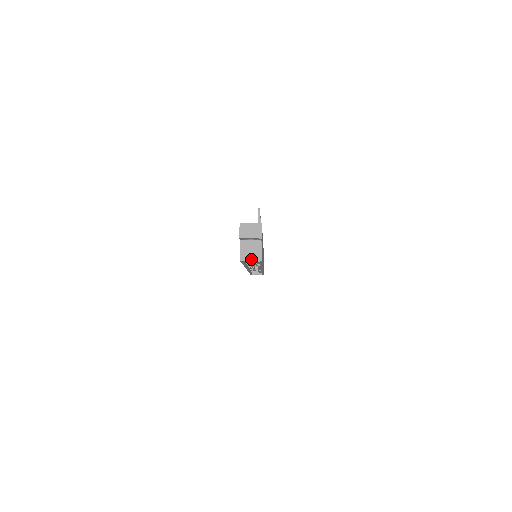
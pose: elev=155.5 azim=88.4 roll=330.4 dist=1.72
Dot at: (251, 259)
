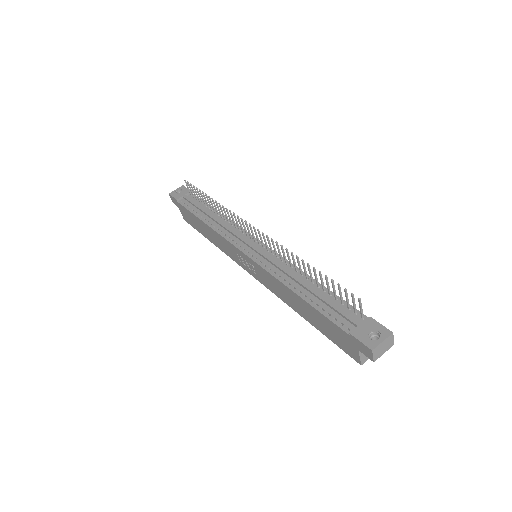
Dot at: occluded
